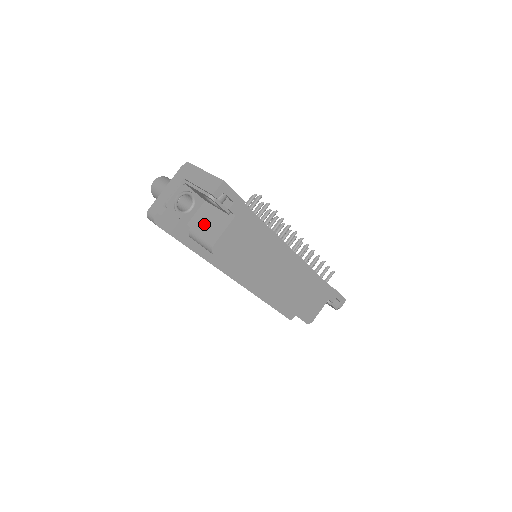
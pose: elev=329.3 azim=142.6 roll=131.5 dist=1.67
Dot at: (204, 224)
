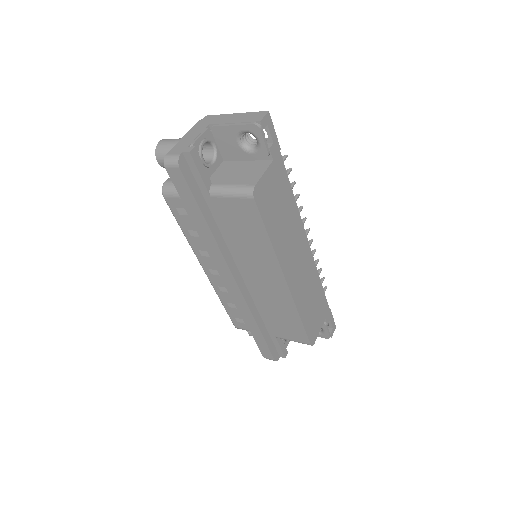
Dot at: (231, 176)
